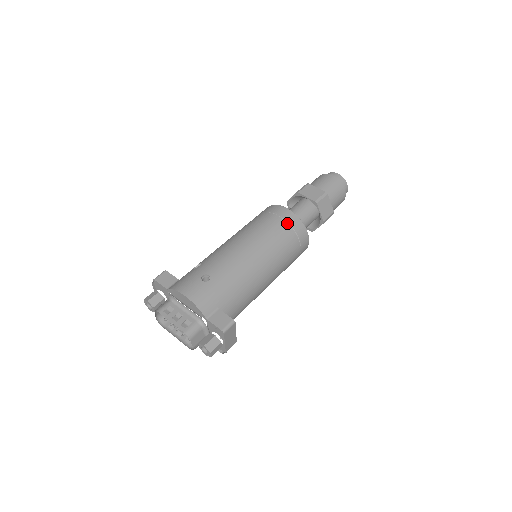
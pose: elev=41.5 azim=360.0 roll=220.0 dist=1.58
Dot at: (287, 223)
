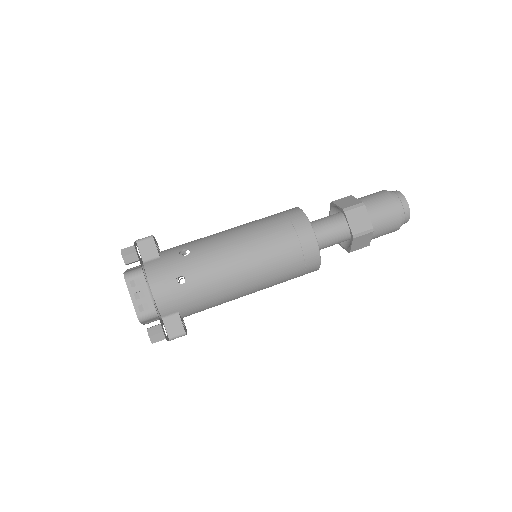
Dot at: (302, 253)
